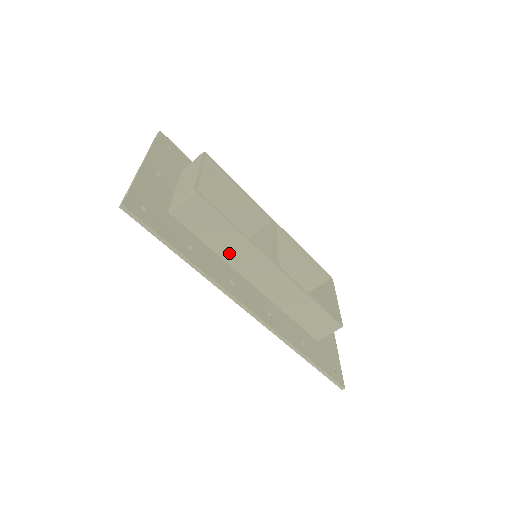
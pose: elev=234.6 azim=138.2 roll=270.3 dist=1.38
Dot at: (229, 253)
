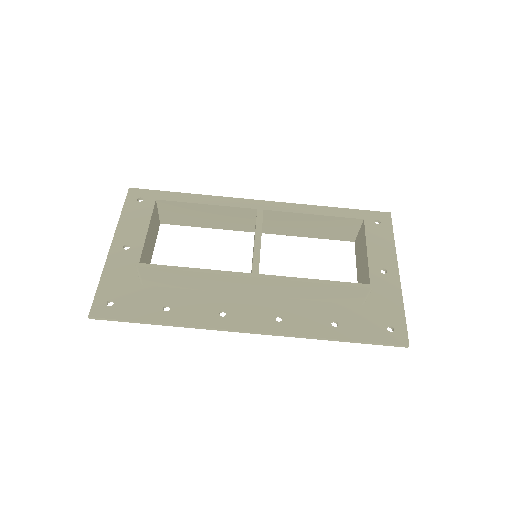
Dot at: (209, 286)
